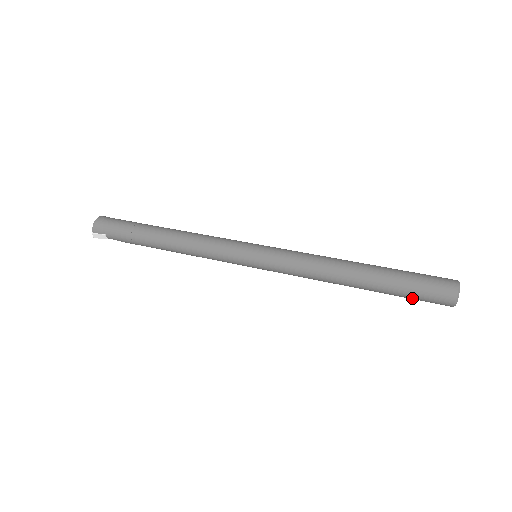
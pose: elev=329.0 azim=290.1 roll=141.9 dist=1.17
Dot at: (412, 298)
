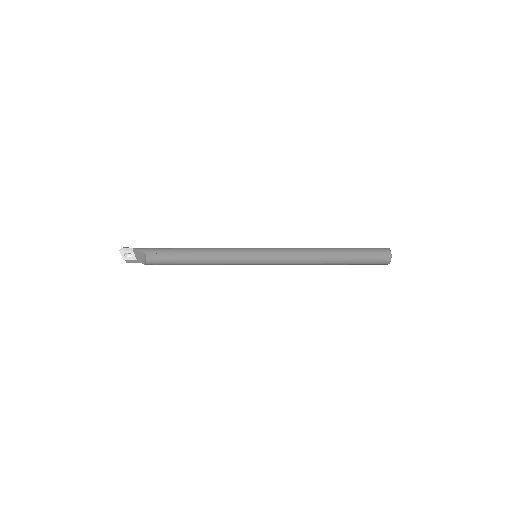
Dot at: (365, 251)
